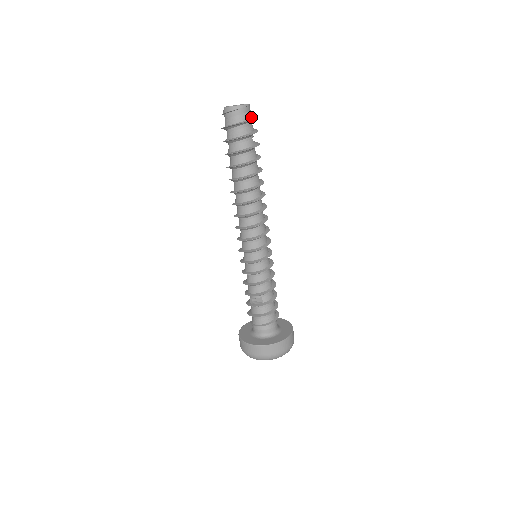
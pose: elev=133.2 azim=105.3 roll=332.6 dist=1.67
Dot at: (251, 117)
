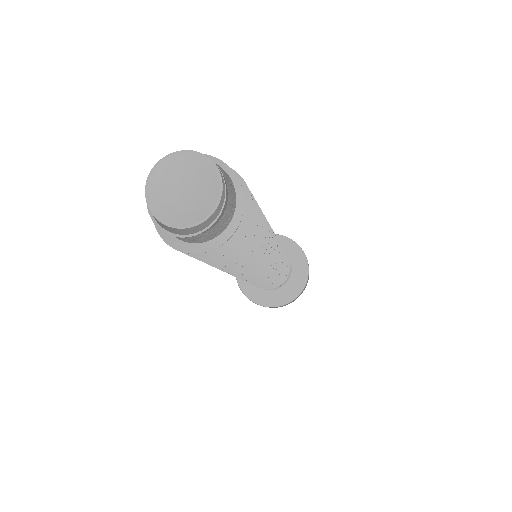
Dot at: (231, 184)
